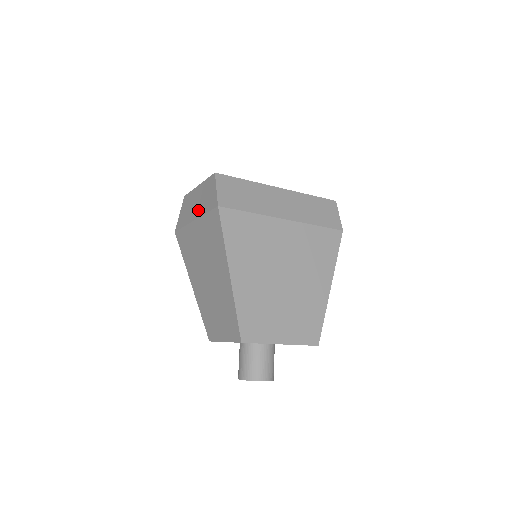
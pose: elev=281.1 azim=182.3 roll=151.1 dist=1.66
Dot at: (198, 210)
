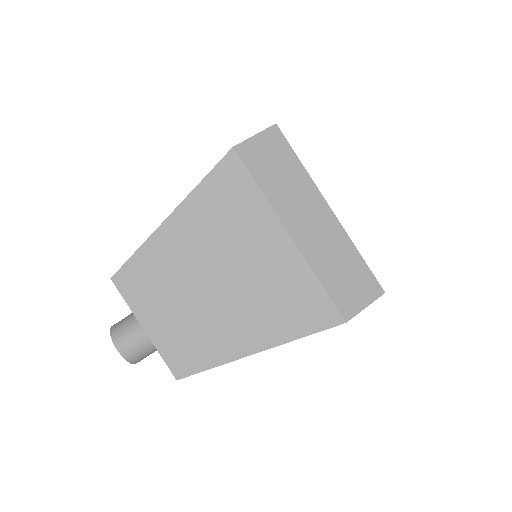
Dot at: occluded
